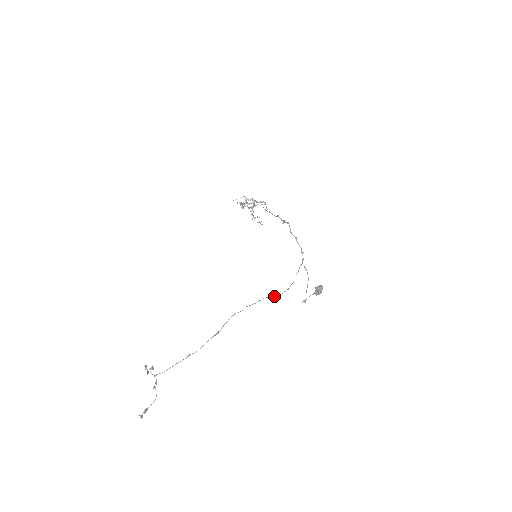
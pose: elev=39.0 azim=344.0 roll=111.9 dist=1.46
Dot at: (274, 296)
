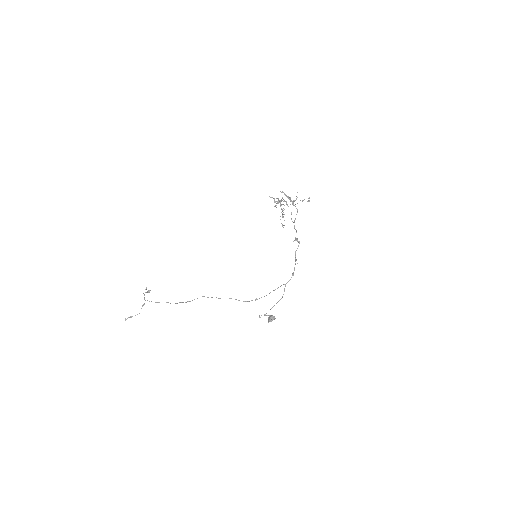
Dot at: occluded
